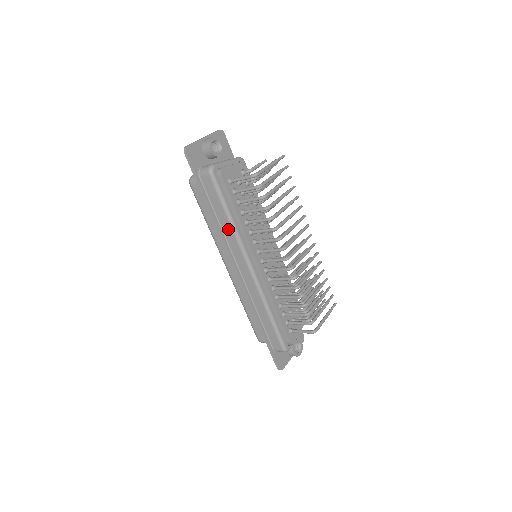
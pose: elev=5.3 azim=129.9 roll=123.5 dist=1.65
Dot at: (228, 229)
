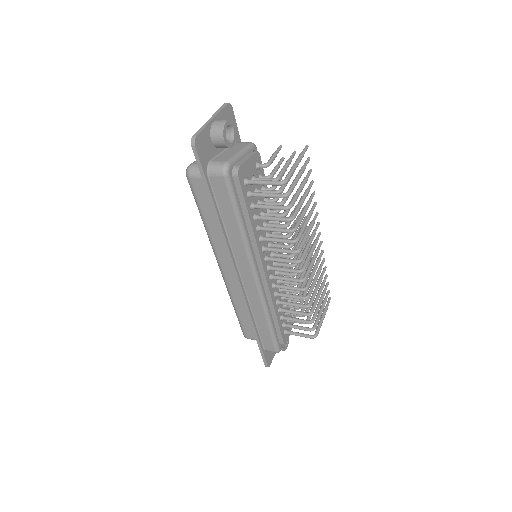
Dot at: (236, 237)
